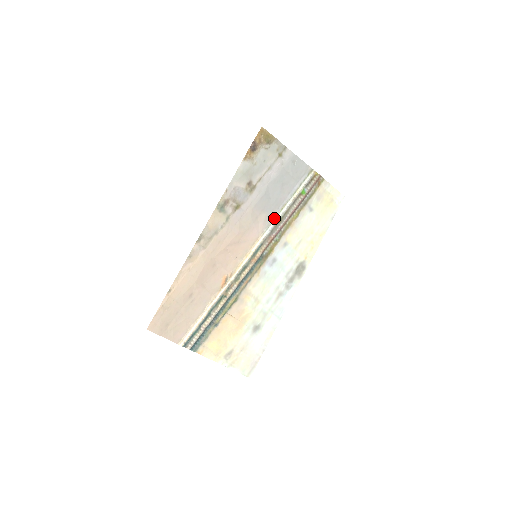
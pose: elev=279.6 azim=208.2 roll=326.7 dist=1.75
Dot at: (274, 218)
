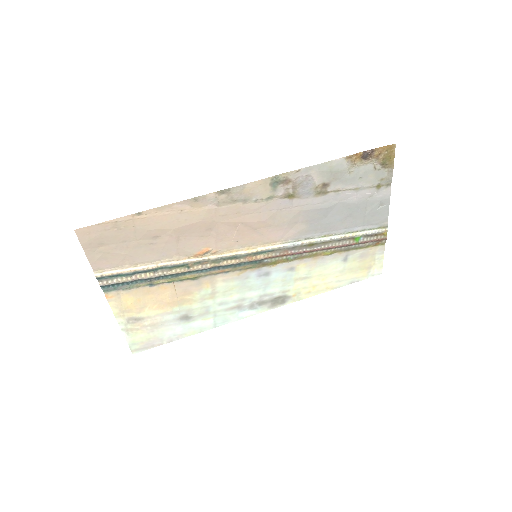
Dot at: (309, 237)
